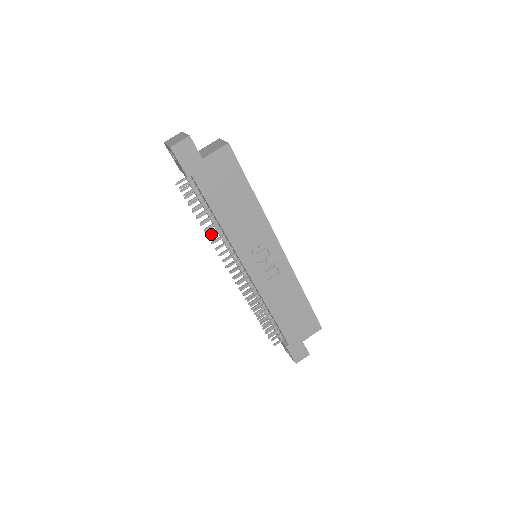
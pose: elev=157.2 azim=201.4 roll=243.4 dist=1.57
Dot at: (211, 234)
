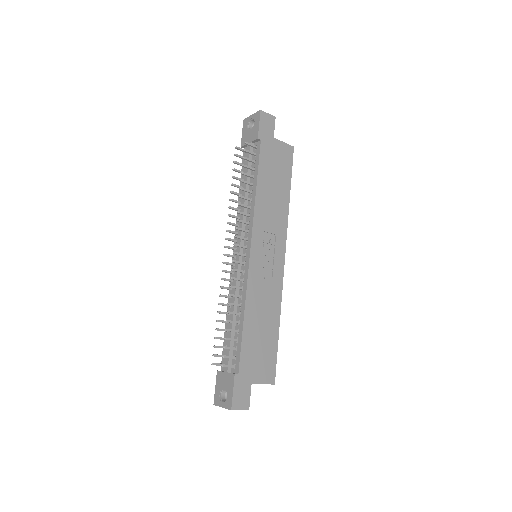
Dot at: (242, 196)
